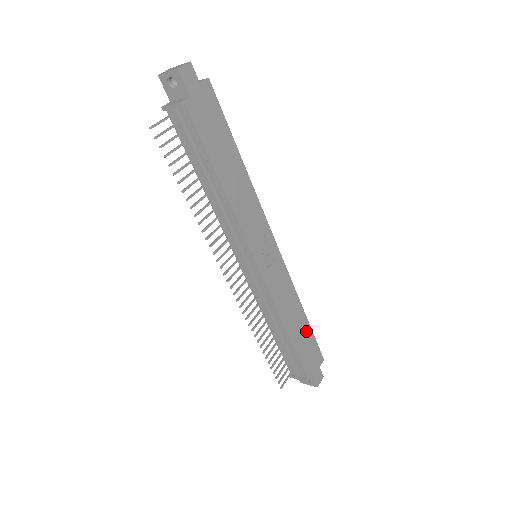
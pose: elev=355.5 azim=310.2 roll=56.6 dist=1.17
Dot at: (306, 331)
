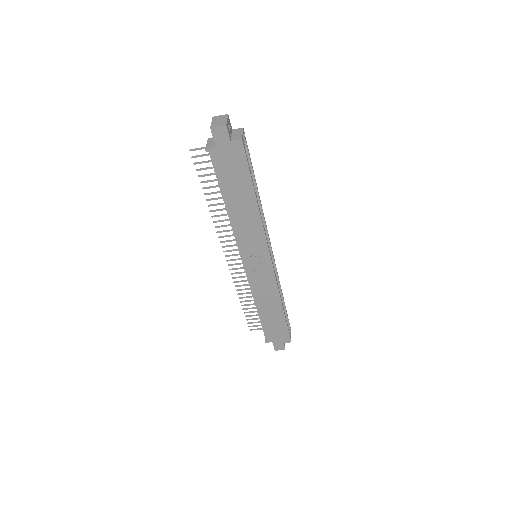
Dot at: (279, 319)
